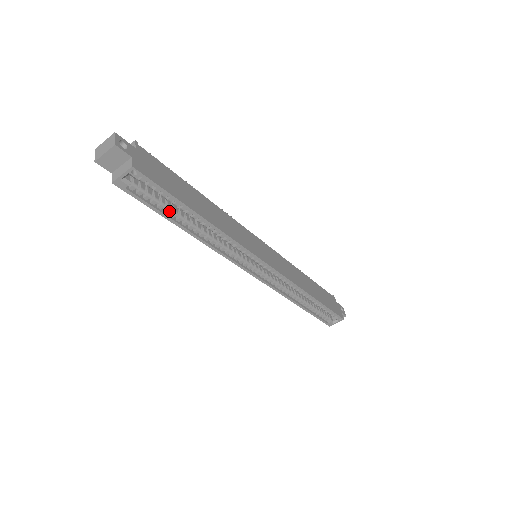
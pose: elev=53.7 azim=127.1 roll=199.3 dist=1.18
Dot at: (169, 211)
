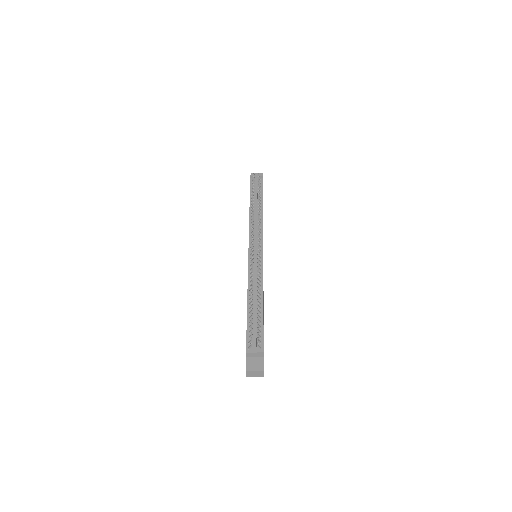
Dot at: occluded
